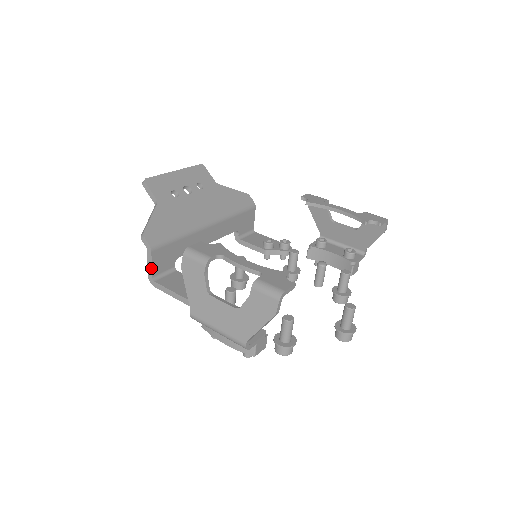
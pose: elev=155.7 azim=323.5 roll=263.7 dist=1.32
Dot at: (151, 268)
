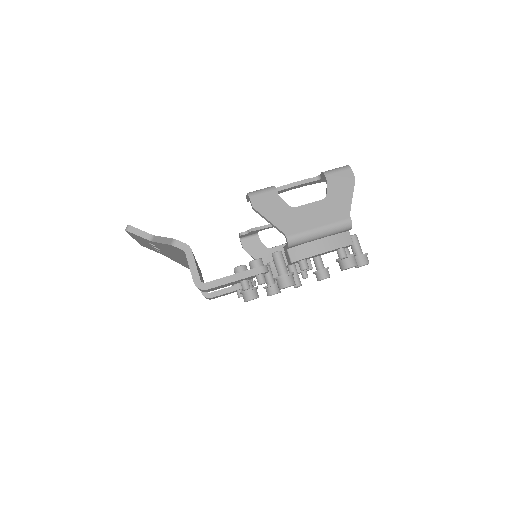
Dot at: (196, 270)
